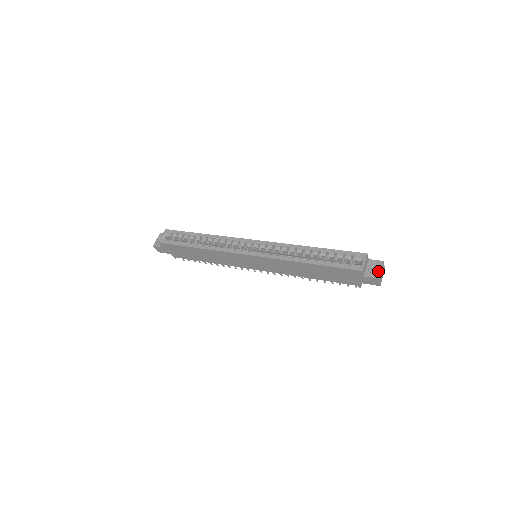
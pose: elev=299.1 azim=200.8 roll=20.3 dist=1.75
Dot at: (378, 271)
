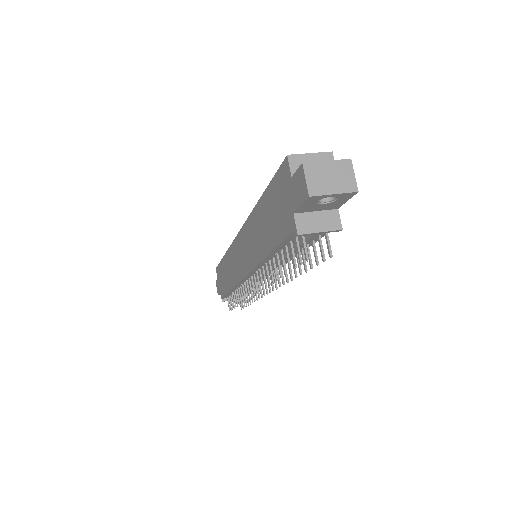
Dot at: (320, 163)
